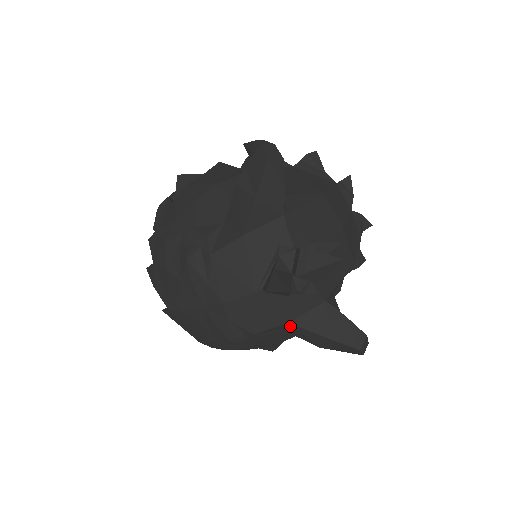
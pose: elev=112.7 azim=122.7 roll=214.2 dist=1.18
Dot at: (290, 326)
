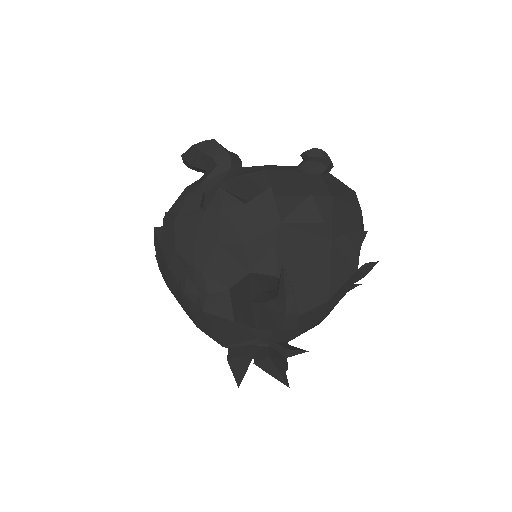
Dot at: occluded
